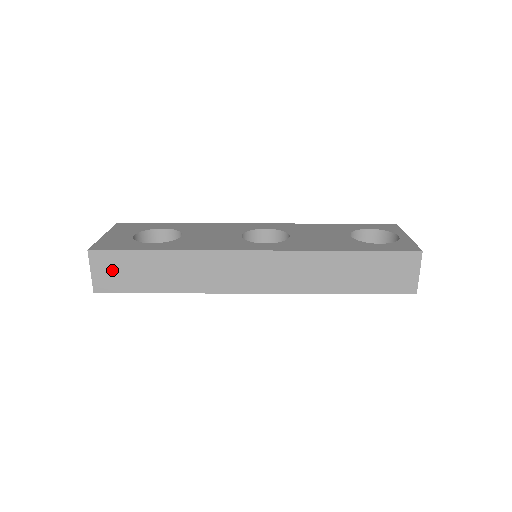
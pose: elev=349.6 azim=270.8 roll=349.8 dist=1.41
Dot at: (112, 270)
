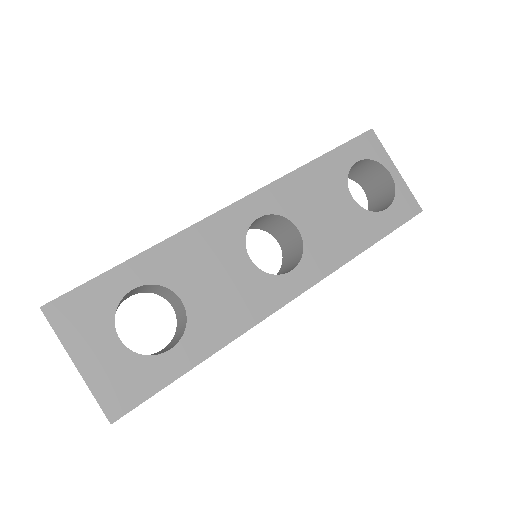
Dot at: occluded
